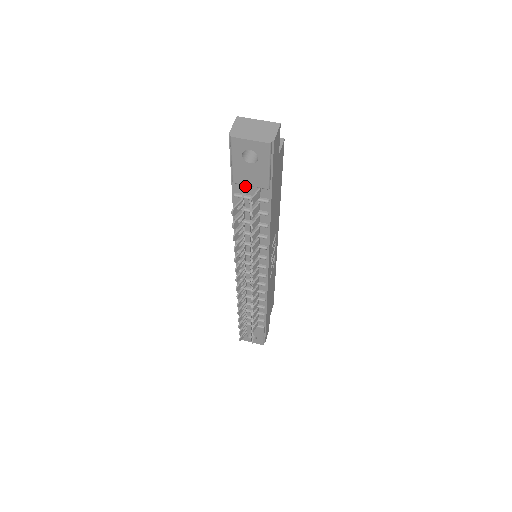
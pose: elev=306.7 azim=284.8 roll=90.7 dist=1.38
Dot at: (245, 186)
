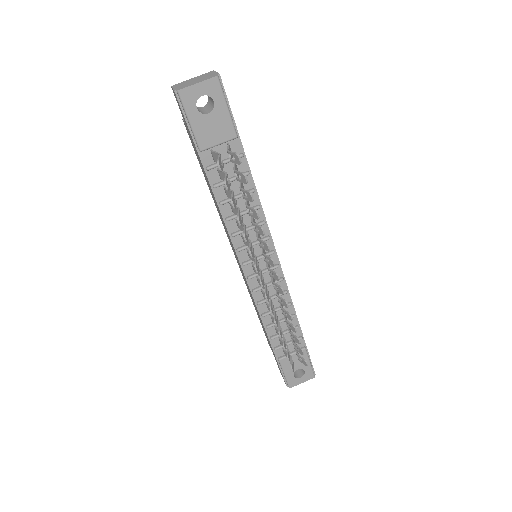
Dot at: (213, 151)
